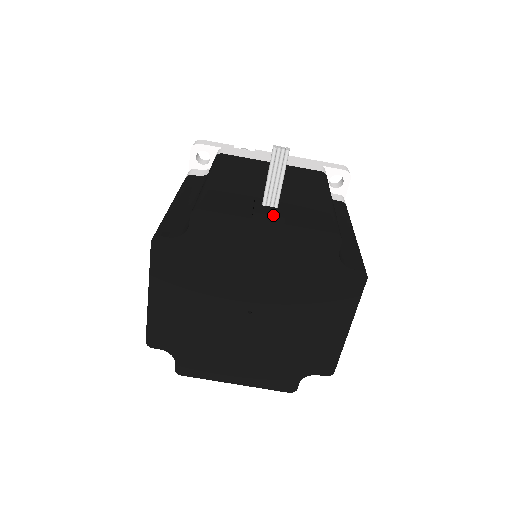
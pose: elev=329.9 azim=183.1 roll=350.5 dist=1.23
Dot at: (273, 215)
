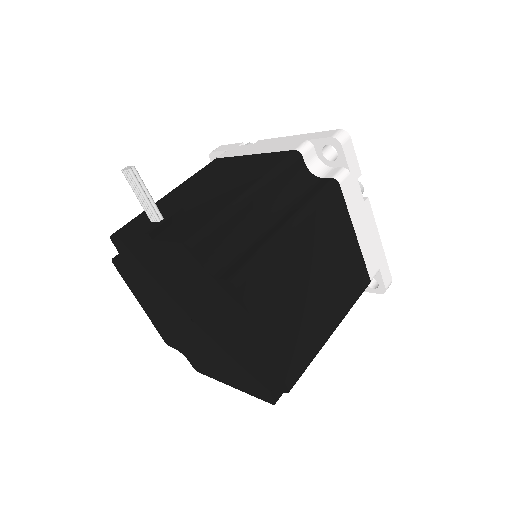
Dot at: (142, 233)
